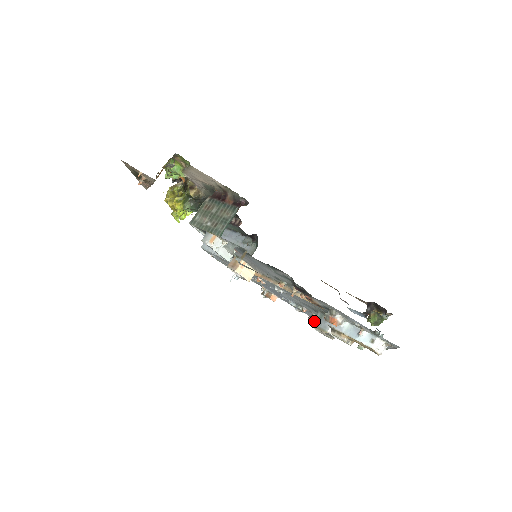
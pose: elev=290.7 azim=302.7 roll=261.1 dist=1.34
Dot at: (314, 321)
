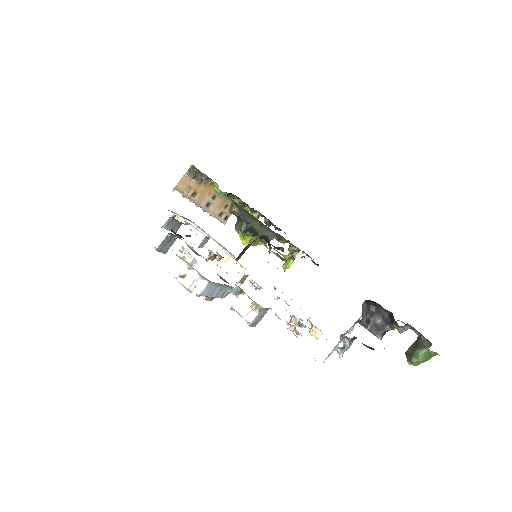
Dot at: occluded
